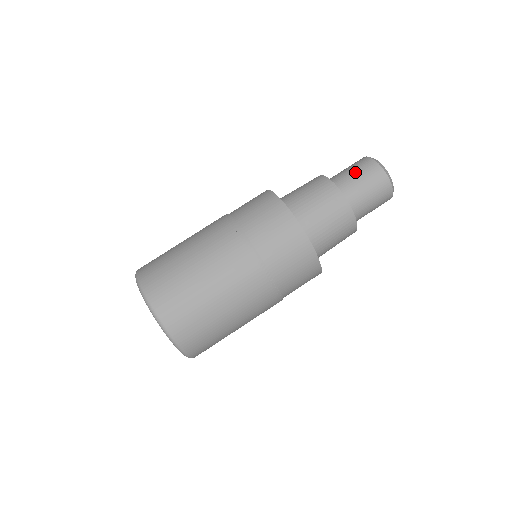
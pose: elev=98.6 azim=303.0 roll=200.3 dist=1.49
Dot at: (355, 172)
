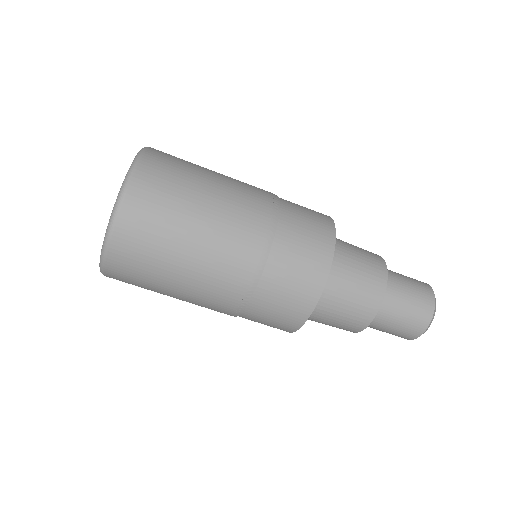
Dot at: (411, 297)
